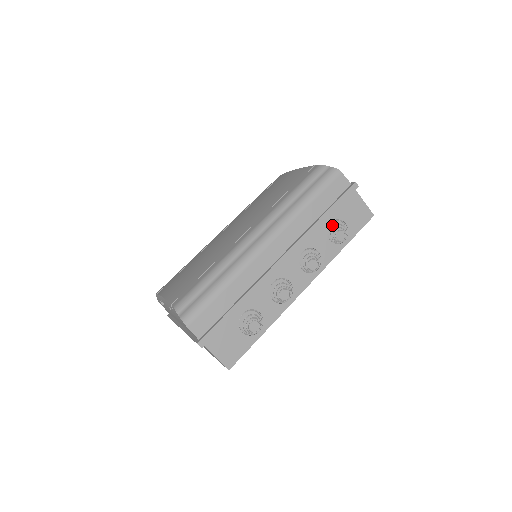
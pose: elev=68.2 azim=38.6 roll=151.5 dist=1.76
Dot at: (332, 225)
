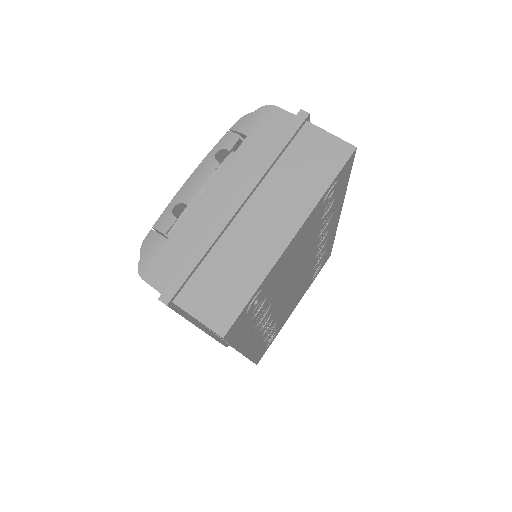
Dot at: occluded
